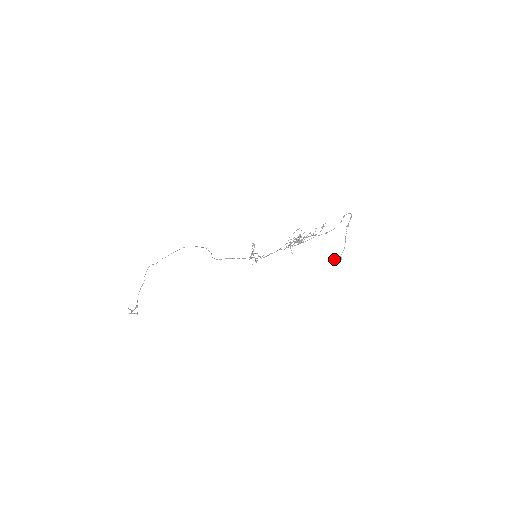
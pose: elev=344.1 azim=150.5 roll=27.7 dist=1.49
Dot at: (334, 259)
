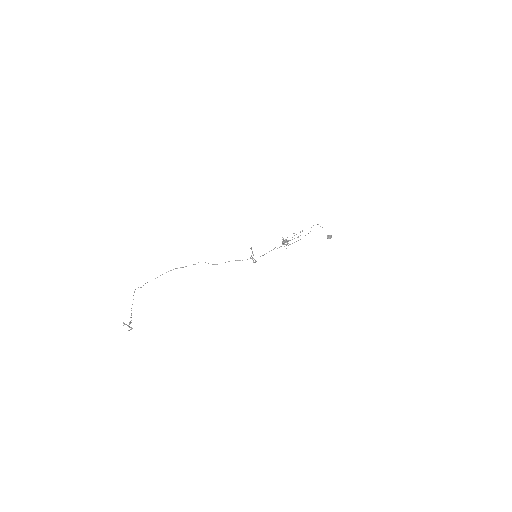
Dot at: (329, 235)
